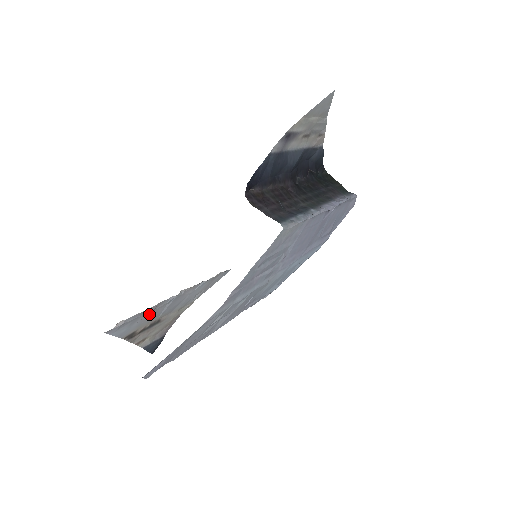
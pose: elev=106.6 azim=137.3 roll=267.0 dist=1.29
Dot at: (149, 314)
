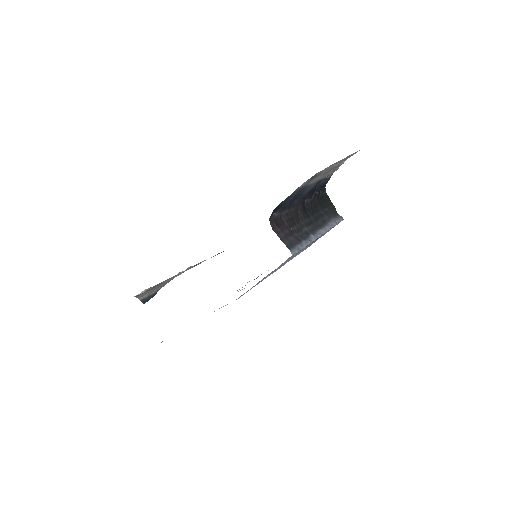
Dot at: occluded
